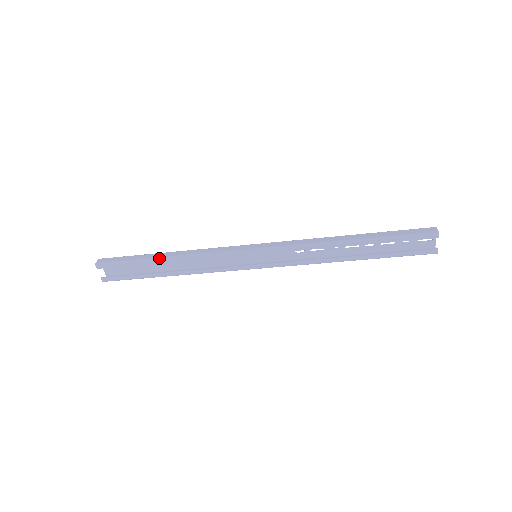
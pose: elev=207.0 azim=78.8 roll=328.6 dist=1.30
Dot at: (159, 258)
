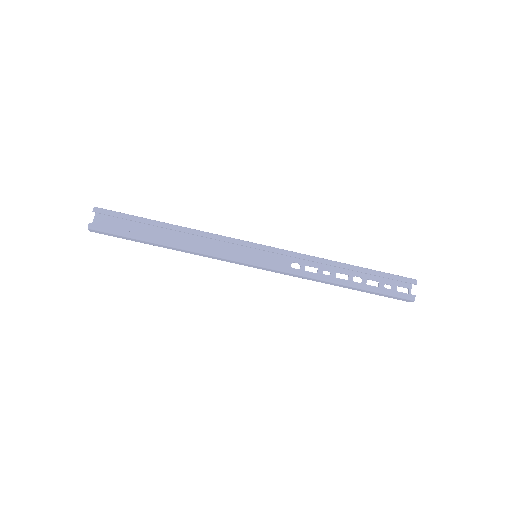
Dot at: occluded
